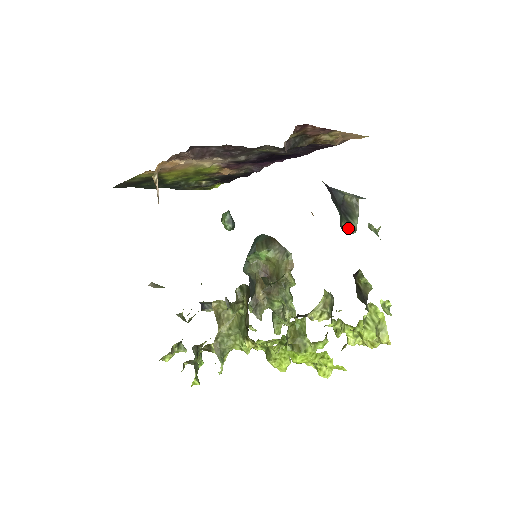
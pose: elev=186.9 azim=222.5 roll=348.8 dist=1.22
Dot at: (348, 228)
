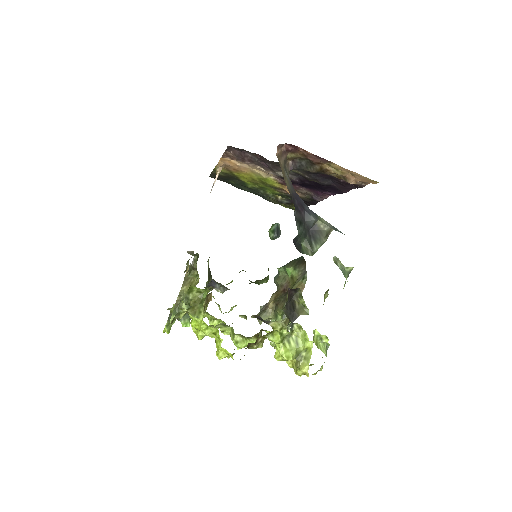
Dot at: (306, 249)
